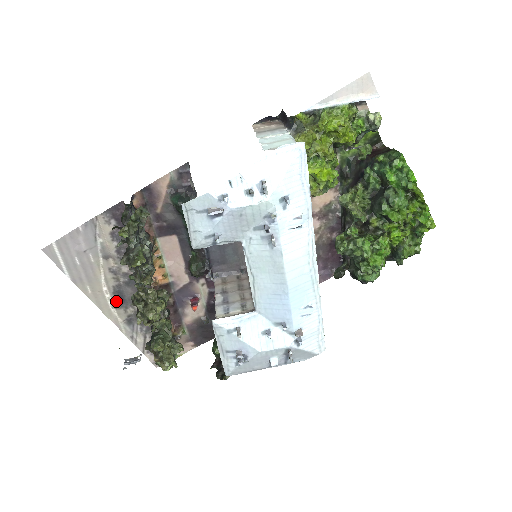
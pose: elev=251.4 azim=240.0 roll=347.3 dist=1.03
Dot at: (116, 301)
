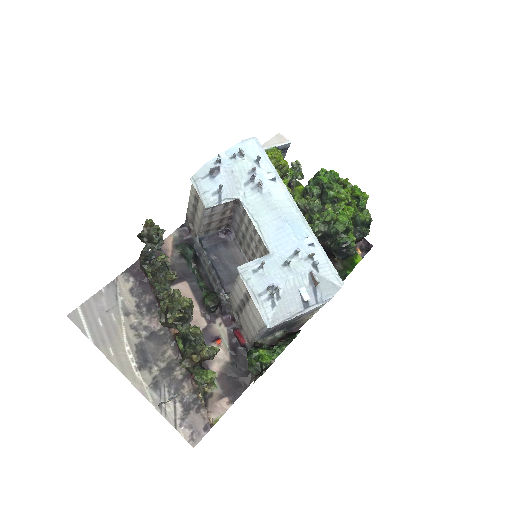
Dot at: (139, 362)
